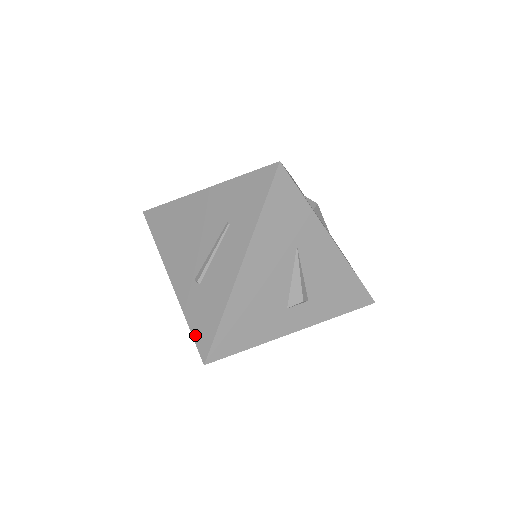
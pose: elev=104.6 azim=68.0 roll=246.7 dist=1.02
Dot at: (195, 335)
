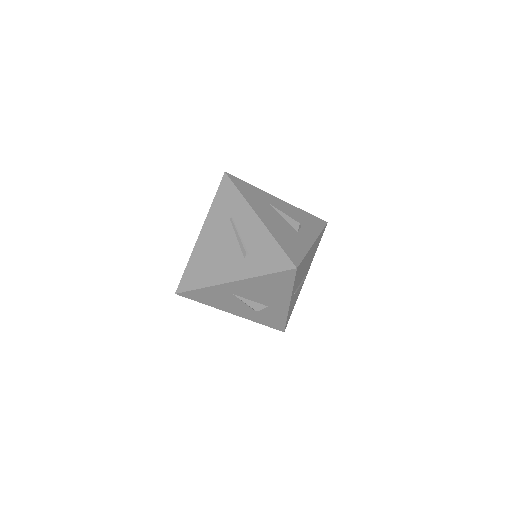
Dot at: (276, 270)
